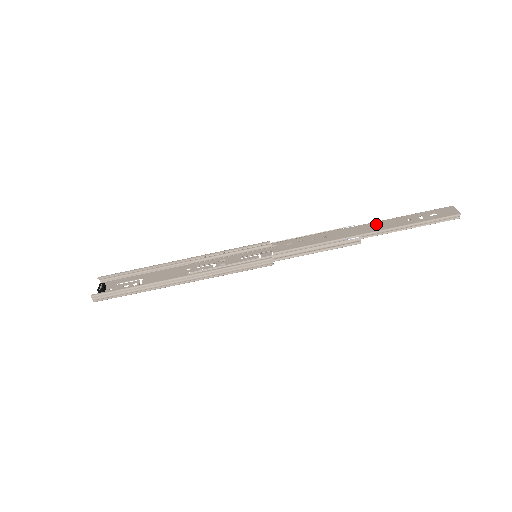
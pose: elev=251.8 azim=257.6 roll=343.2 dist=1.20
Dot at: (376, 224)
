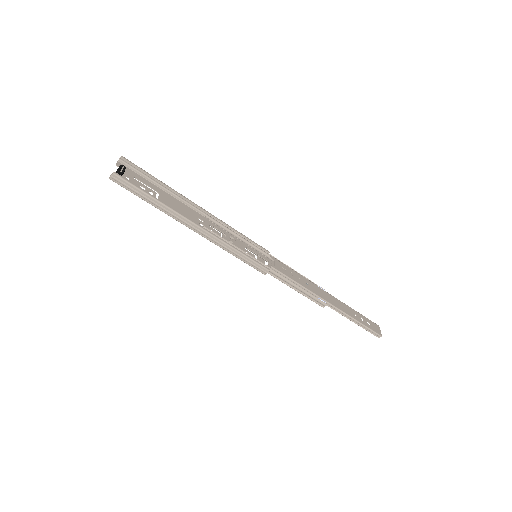
Dot at: (338, 301)
